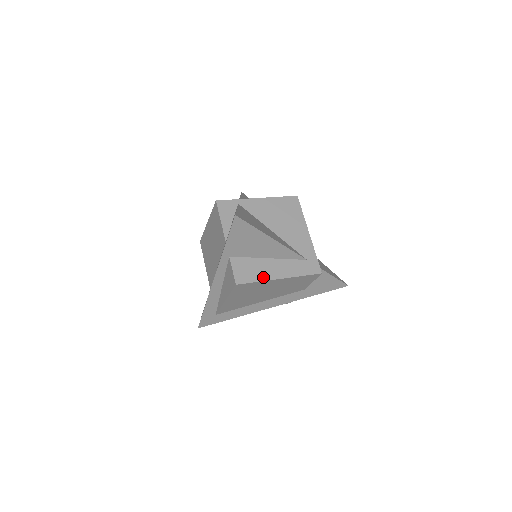
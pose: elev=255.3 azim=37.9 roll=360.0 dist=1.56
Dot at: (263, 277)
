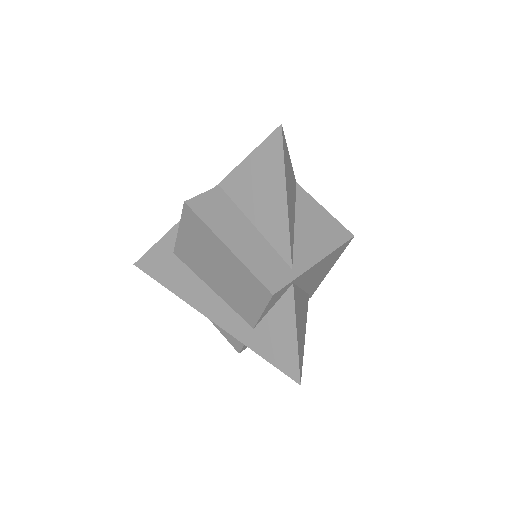
Dot at: occluded
